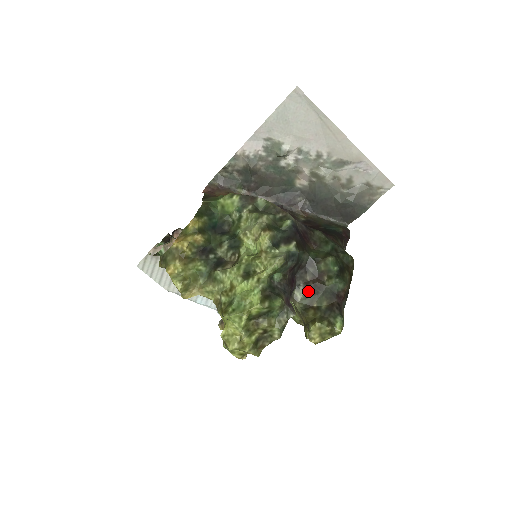
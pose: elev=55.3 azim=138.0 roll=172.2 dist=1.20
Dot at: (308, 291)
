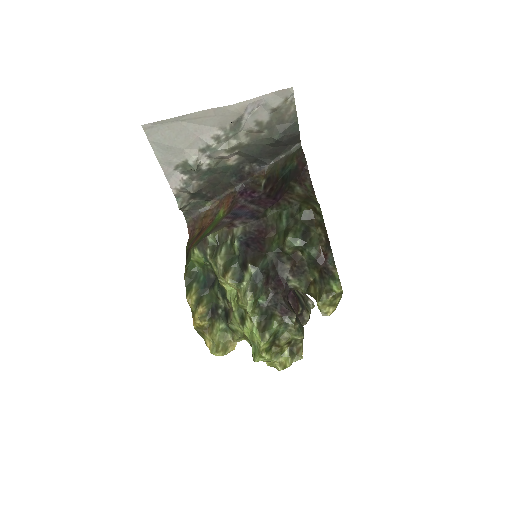
Dot at: (297, 275)
